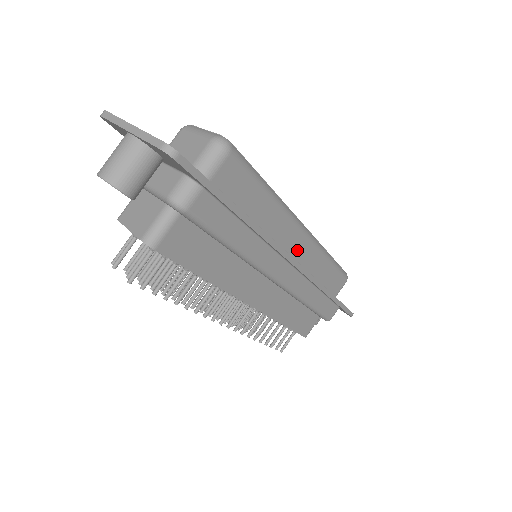
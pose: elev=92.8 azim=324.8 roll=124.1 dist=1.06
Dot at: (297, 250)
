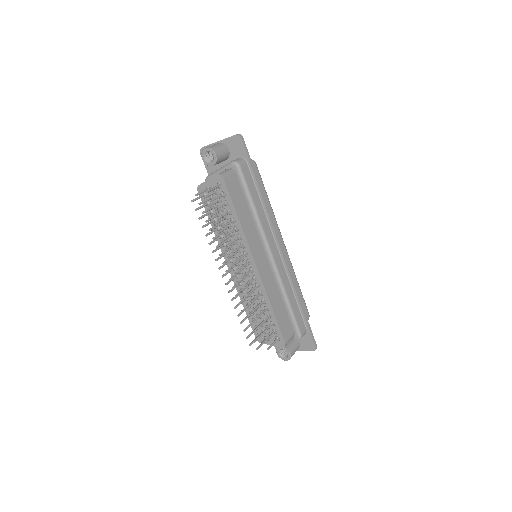
Dot at: occluded
